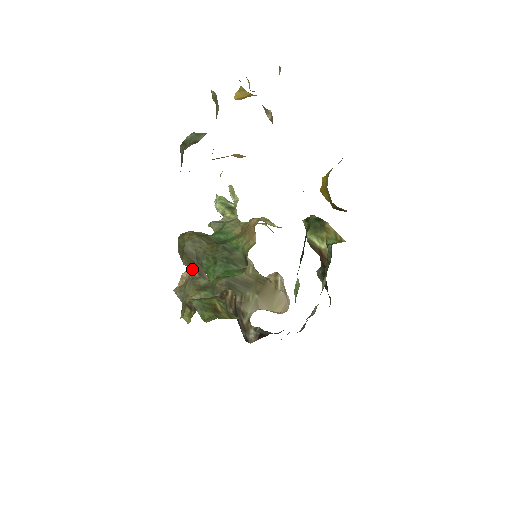
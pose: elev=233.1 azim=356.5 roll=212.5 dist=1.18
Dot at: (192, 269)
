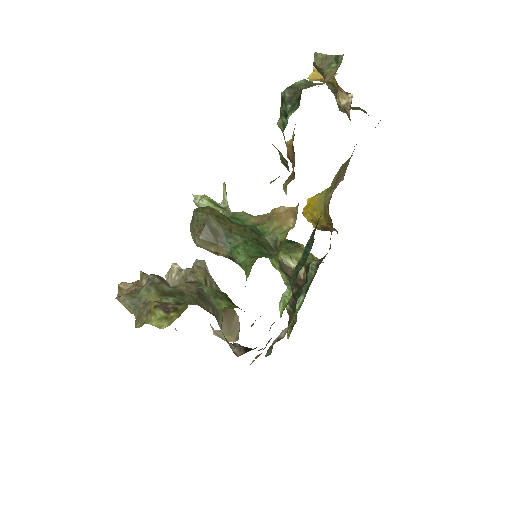
Dot at: (144, 275)
